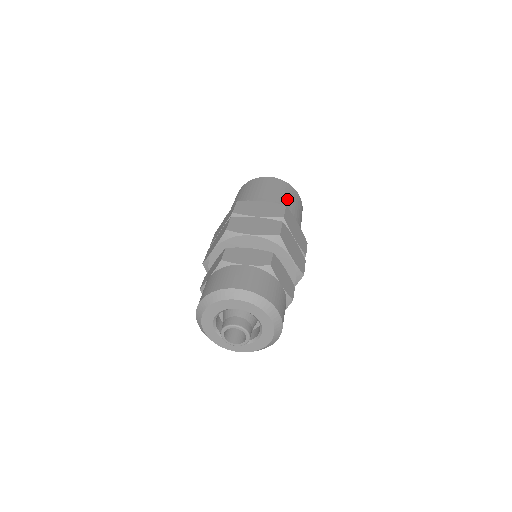
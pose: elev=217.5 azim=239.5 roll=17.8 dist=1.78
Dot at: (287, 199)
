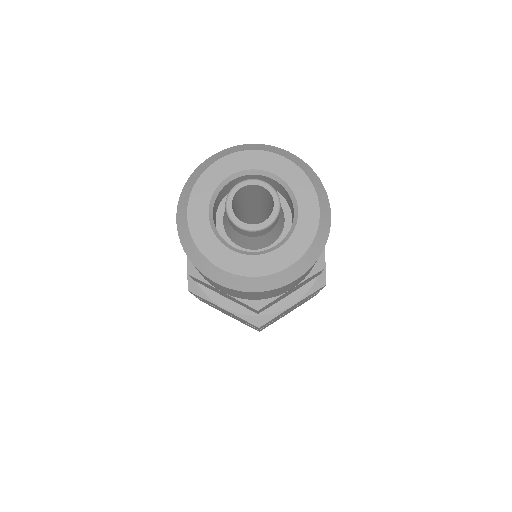
Dot at: occluded
